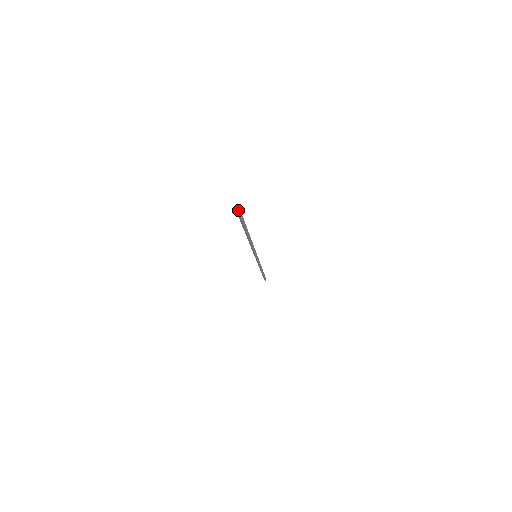
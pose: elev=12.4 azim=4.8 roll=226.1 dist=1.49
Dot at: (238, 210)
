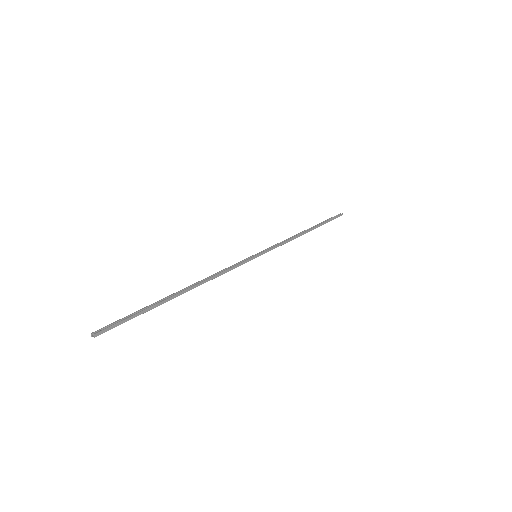
Dot at: (96, 334)
